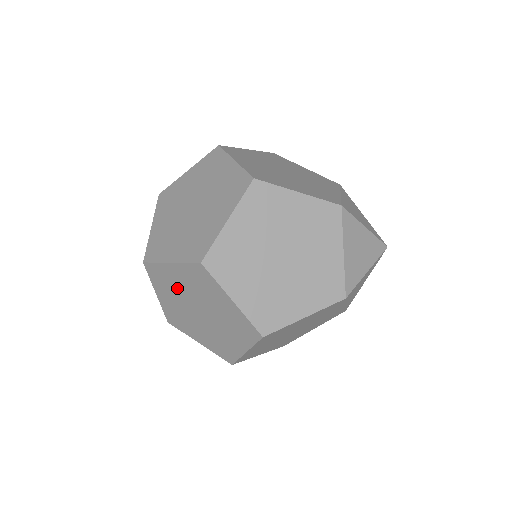
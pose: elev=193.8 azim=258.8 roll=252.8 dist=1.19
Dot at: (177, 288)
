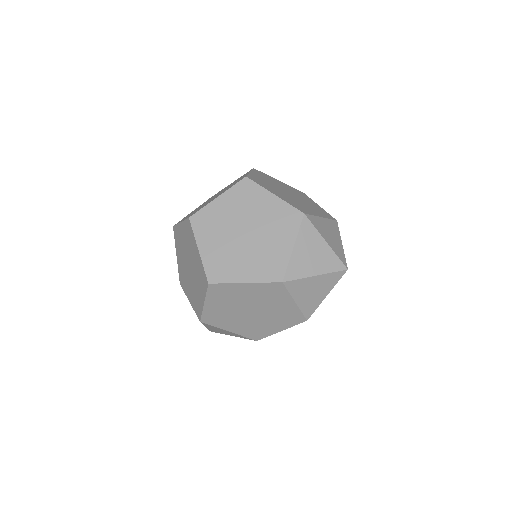
Dot at: (182, 246)
